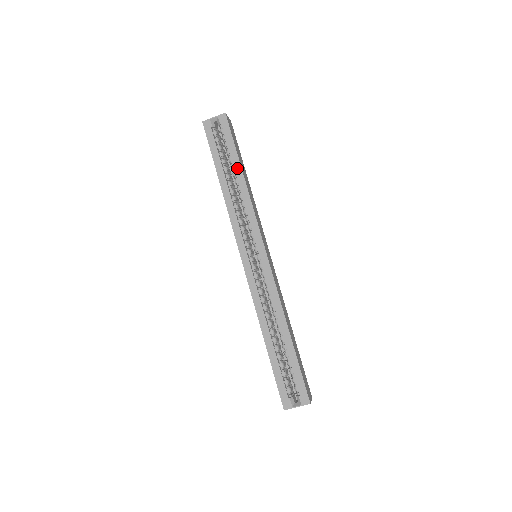
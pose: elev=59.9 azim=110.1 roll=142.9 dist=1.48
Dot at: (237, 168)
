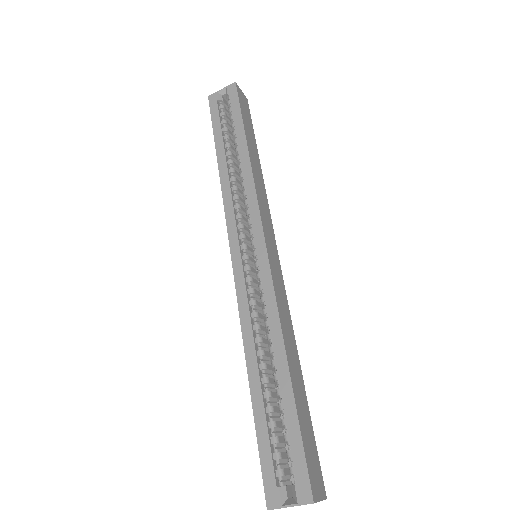
Dot at: (241, 141)
